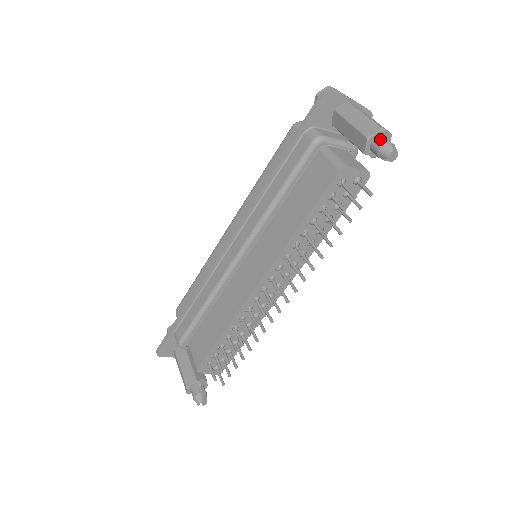
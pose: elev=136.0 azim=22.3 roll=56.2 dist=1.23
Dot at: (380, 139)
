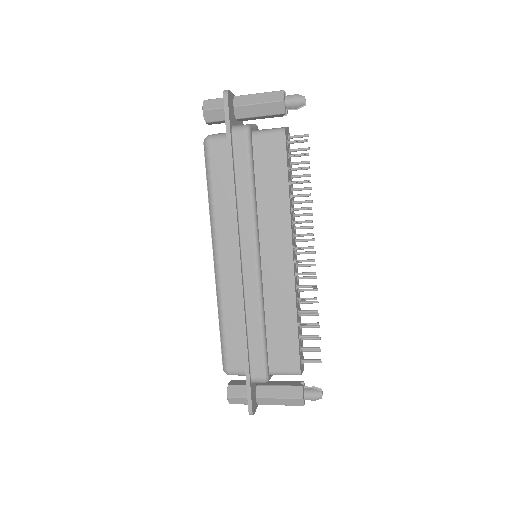
Dot at: (289, 97)
